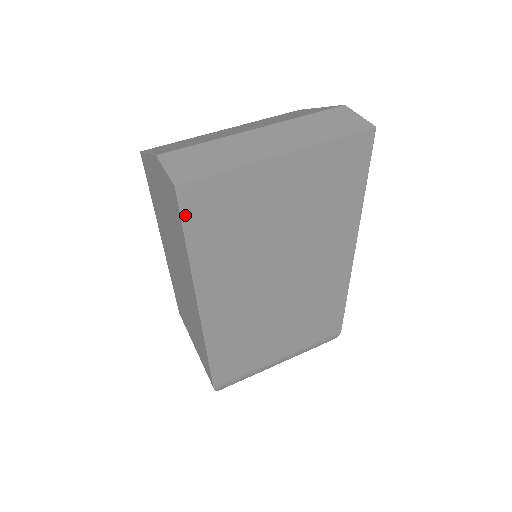
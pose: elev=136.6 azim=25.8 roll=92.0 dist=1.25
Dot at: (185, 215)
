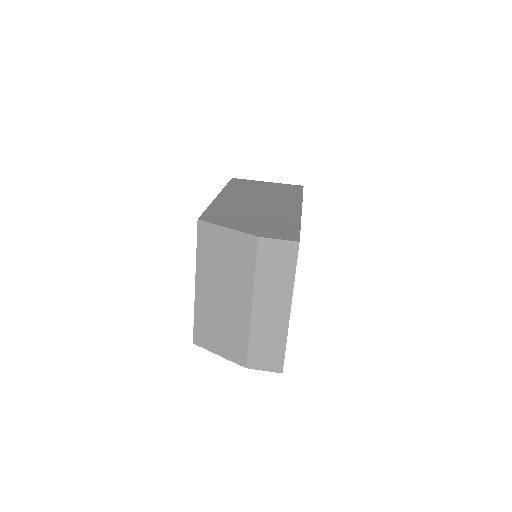
Dot at: occluded
